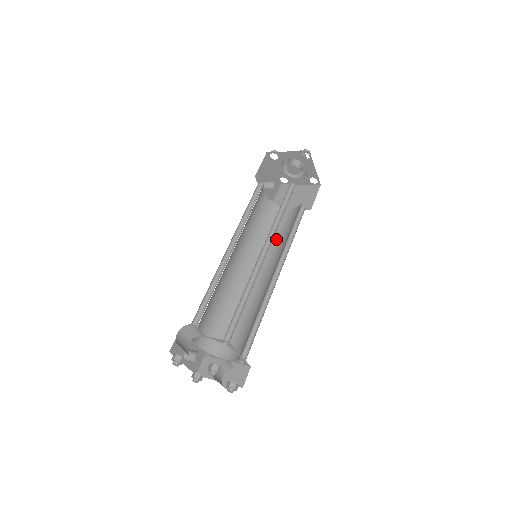
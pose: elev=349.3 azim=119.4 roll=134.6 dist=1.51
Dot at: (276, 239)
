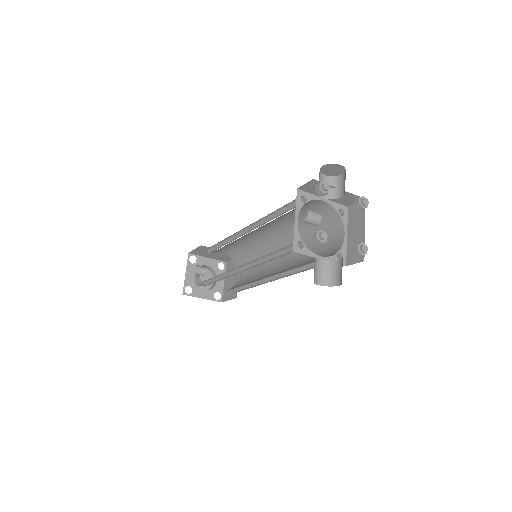
Dot at: occluded
